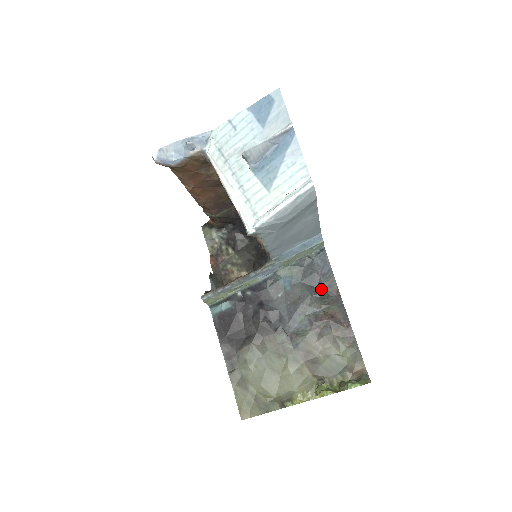
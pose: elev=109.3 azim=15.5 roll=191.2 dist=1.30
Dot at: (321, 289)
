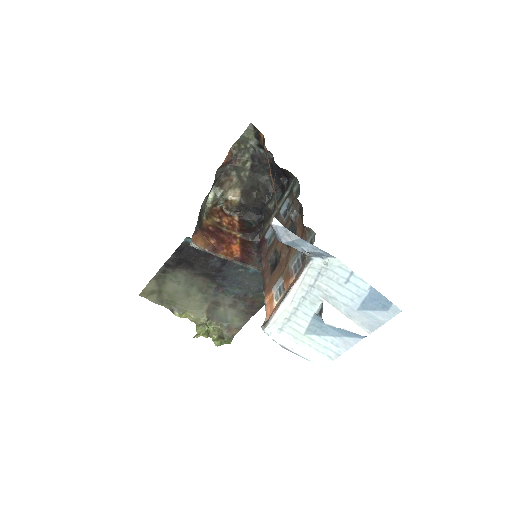
Dot at: occluded
